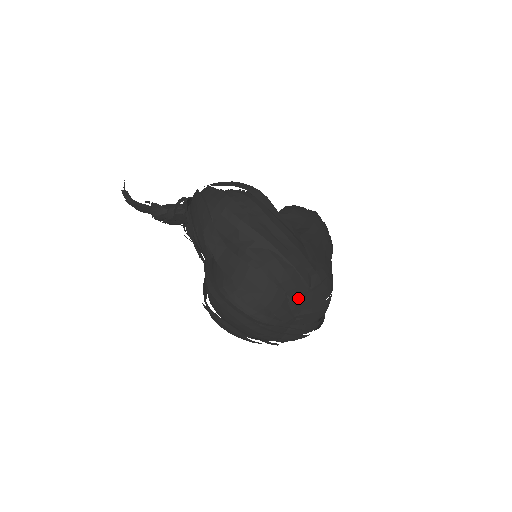
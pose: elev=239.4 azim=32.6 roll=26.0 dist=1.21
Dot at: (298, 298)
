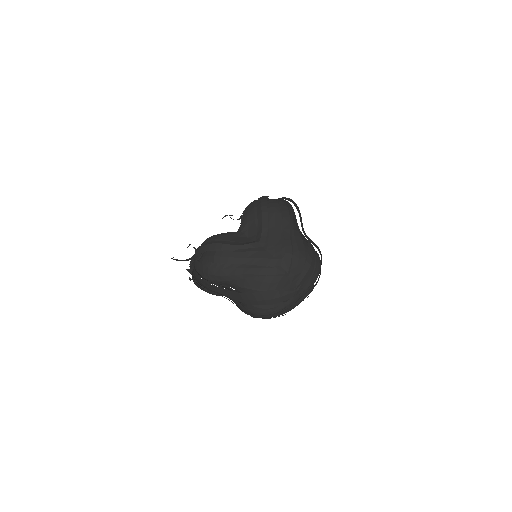
Dot at: (285, 284)
